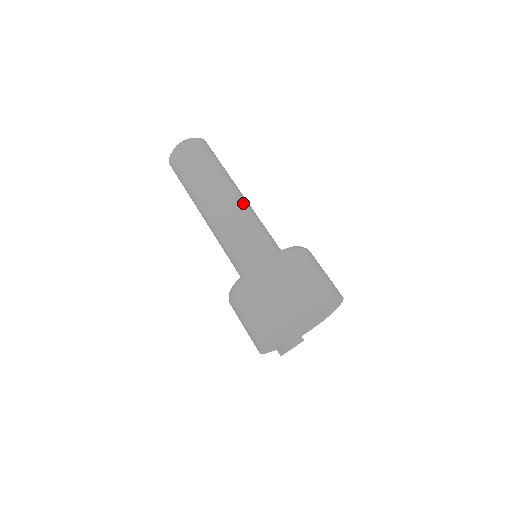
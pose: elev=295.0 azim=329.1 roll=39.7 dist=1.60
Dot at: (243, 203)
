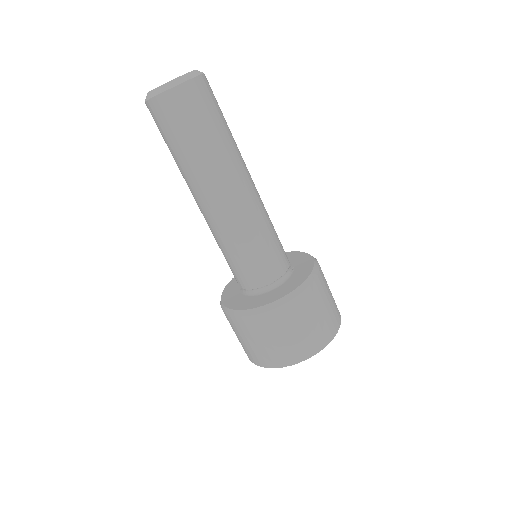
Dot at: (258, 194)
